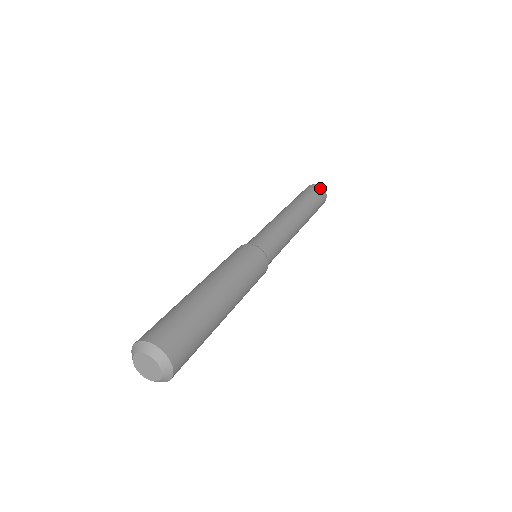
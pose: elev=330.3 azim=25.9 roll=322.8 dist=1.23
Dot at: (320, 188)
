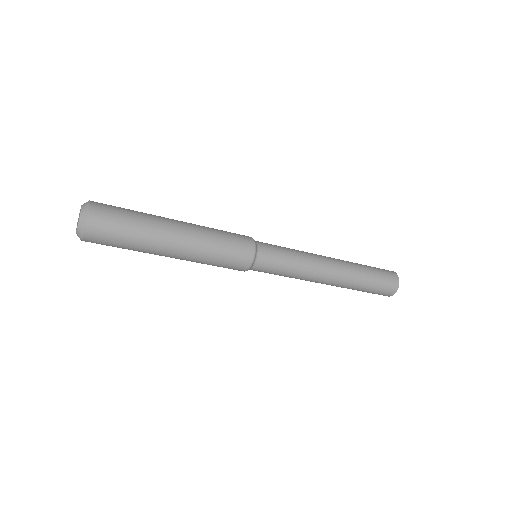
Dot at: occluded
